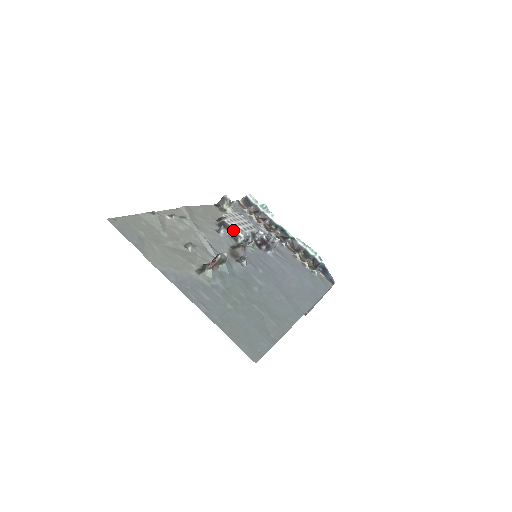
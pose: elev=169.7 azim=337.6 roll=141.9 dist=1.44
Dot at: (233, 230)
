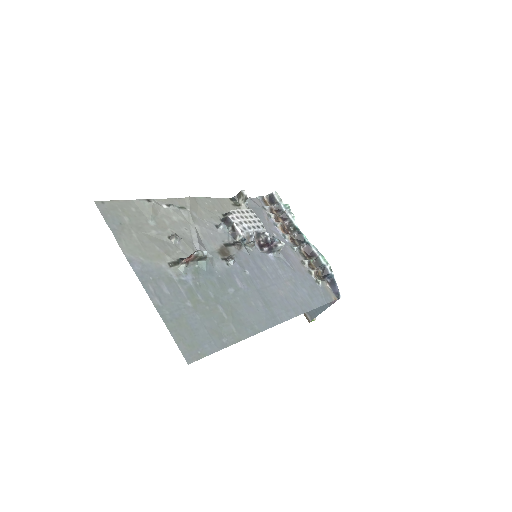
Dot at: (234, 227)
